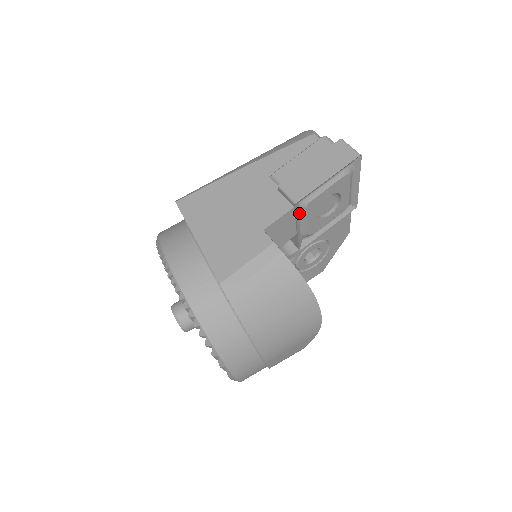
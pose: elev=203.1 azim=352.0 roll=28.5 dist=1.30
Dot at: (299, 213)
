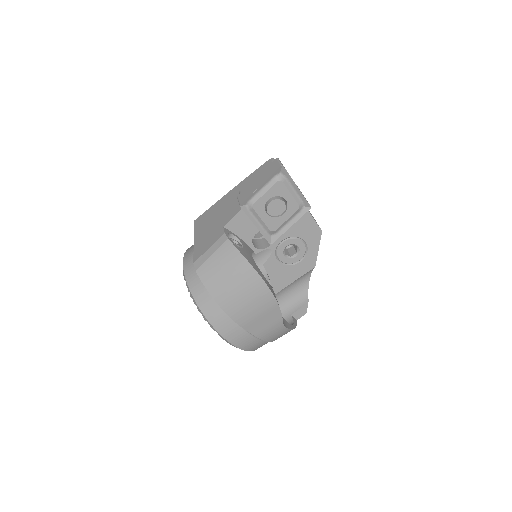
Dot at: (251, 214)
